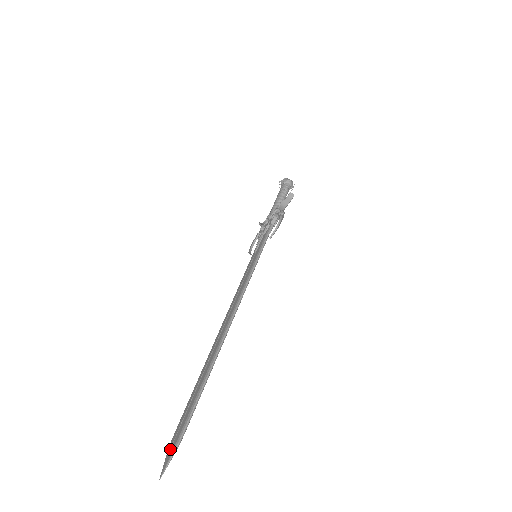
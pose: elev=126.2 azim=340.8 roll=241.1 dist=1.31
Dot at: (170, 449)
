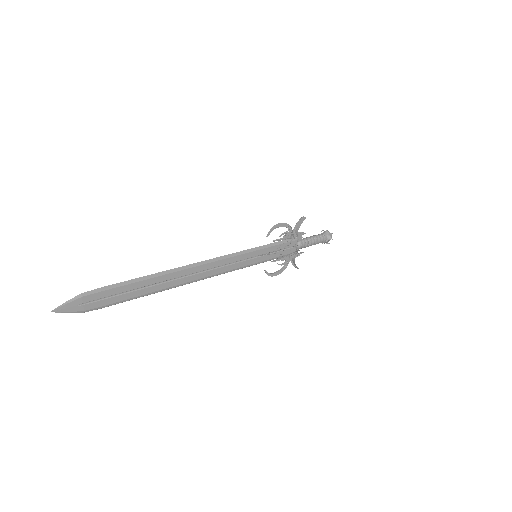
Dot at: (77, 304)
